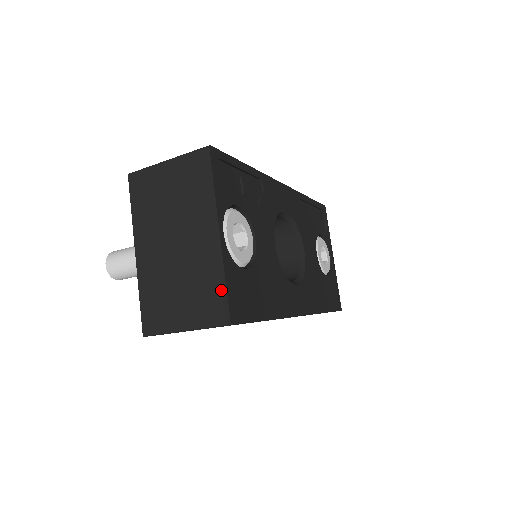
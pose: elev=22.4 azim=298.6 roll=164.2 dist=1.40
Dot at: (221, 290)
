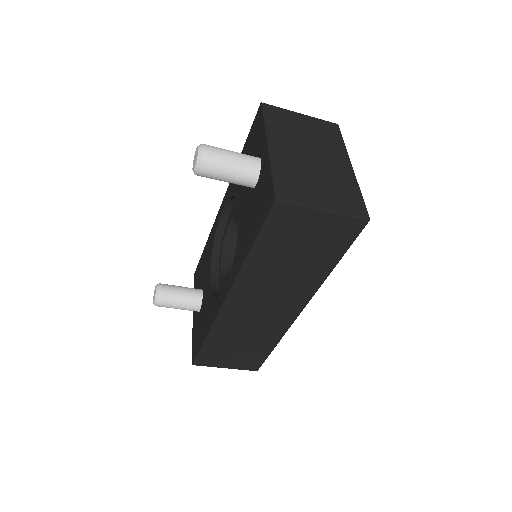
Dot at: (358, 197)
